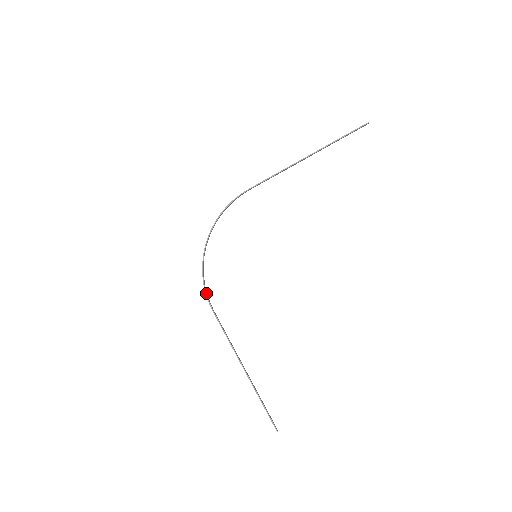
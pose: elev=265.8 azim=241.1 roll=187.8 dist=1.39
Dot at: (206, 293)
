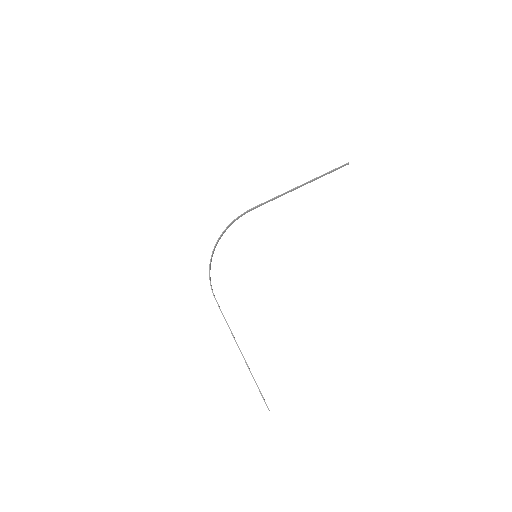
Dot at: (211, 285)
